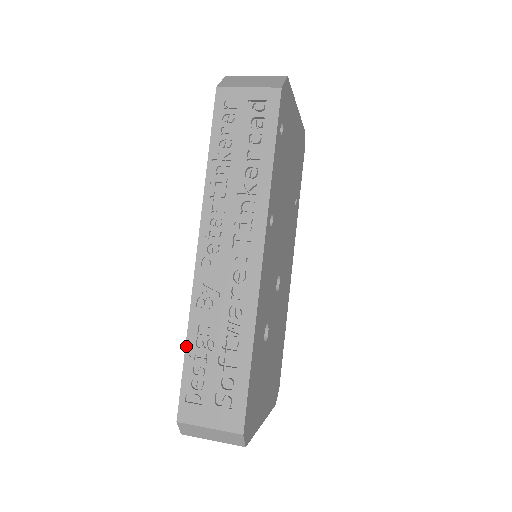
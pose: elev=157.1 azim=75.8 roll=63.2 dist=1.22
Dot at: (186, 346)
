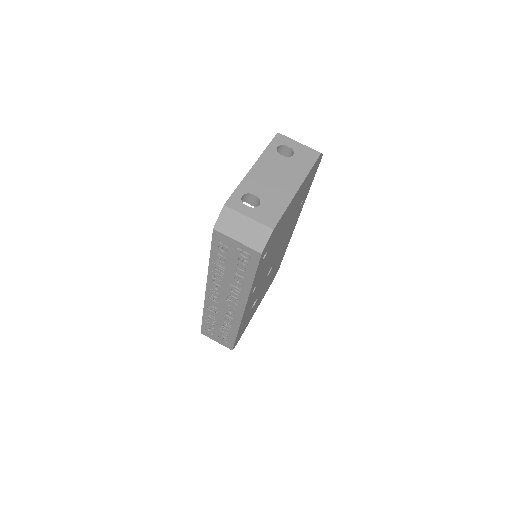
Dot at: (203, 317)
